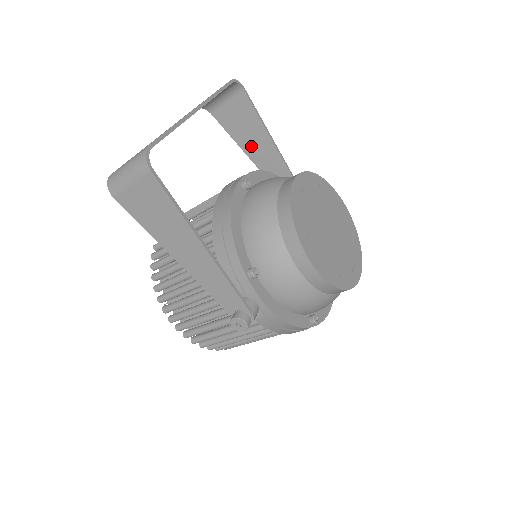
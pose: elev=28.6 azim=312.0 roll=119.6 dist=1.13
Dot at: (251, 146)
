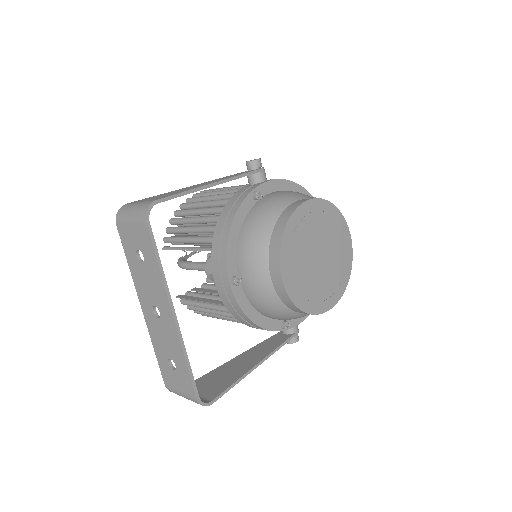
Dot at: occluded
